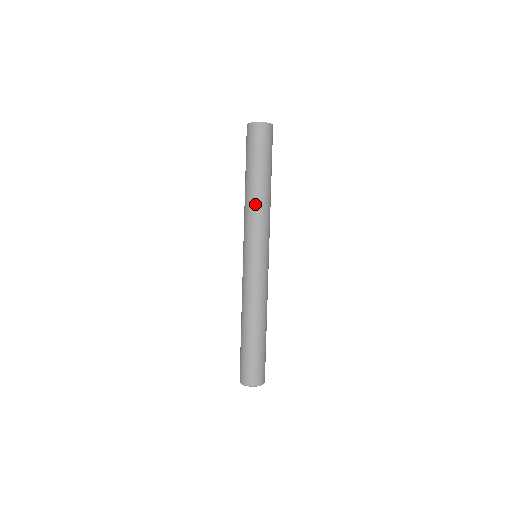
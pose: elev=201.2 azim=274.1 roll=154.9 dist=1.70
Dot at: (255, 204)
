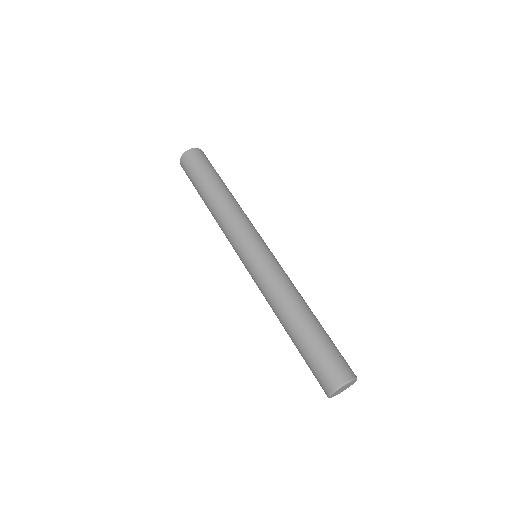
Dot at: (219, 212)
